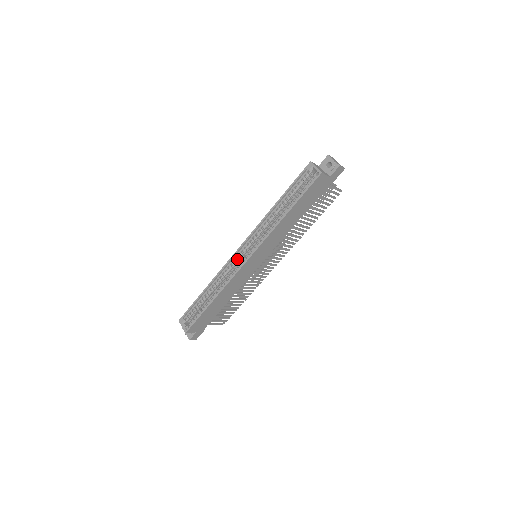
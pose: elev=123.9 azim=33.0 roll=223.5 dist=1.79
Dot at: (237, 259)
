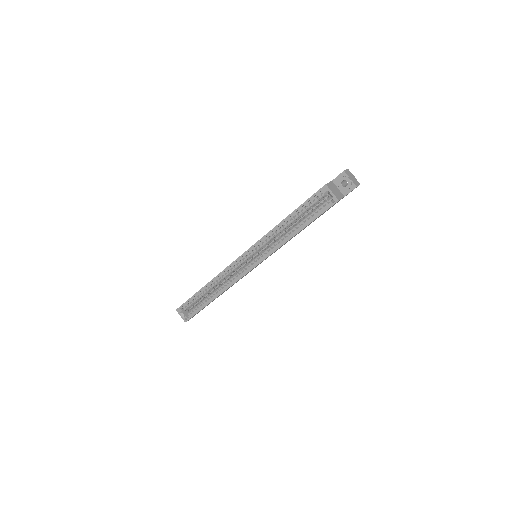
Dot at: (238, 265)
